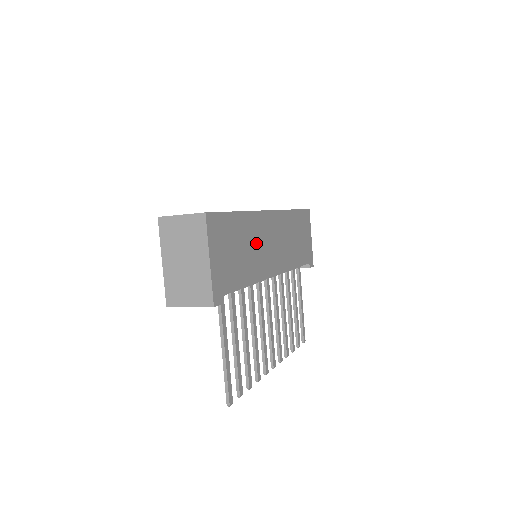
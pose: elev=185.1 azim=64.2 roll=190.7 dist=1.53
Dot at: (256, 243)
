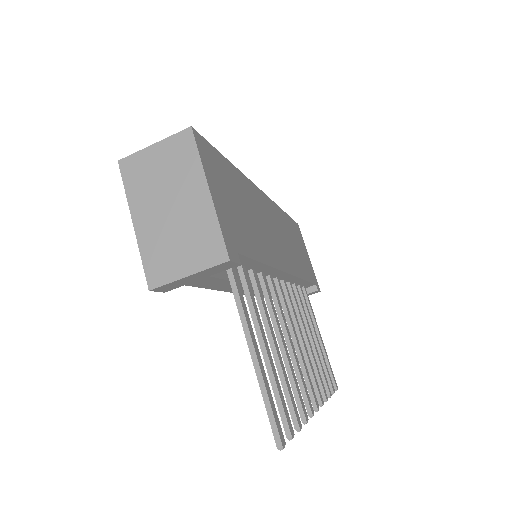
Dot at: (258, 217)
